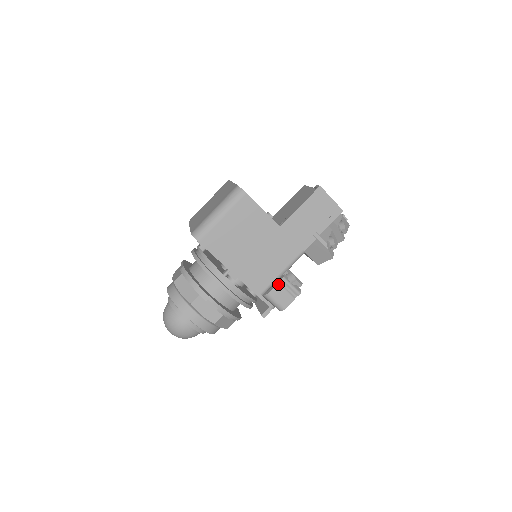
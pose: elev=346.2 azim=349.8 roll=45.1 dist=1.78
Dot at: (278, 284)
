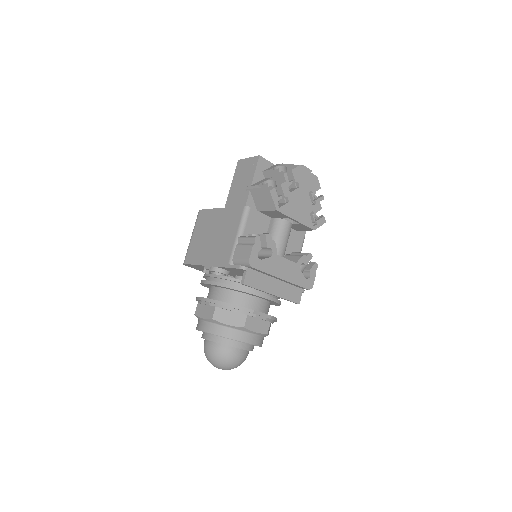
Dot at: (237, 245)
